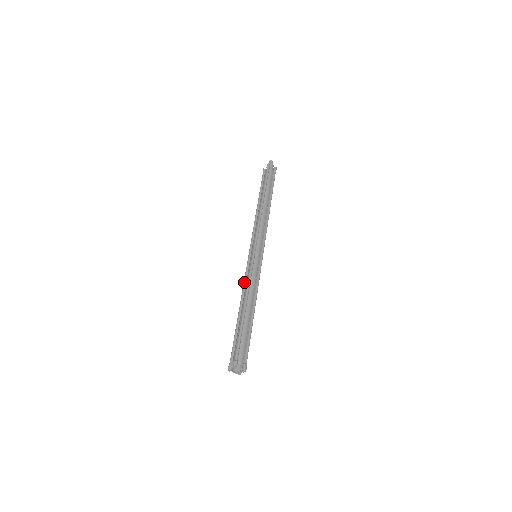
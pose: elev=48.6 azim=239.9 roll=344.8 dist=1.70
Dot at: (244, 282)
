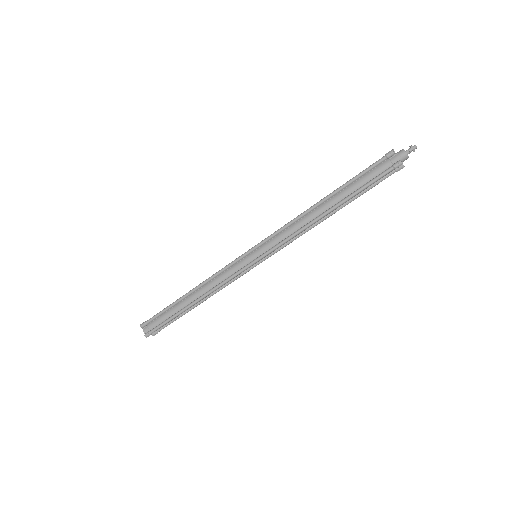
Dot at: (219, 273)
